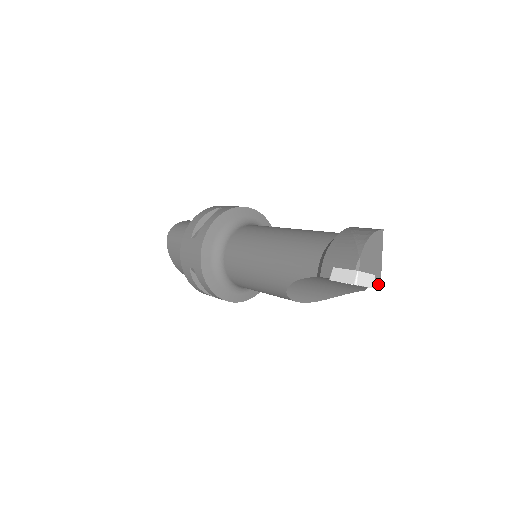
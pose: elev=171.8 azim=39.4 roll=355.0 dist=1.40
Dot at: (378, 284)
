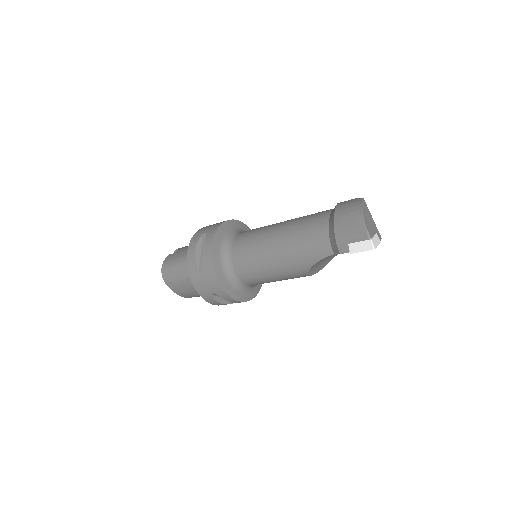
Dot at: (380, 237)
